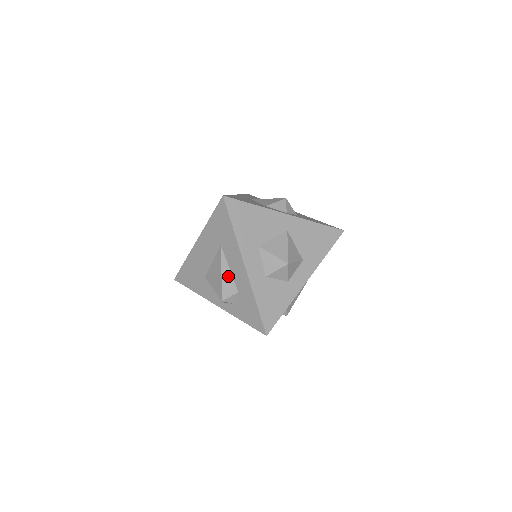
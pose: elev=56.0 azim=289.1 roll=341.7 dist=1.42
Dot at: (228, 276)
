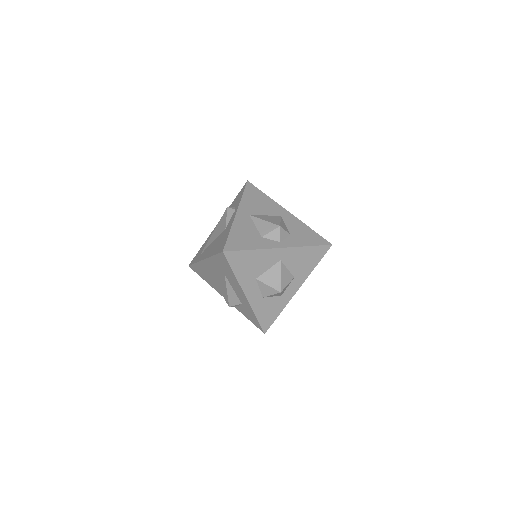
Dot at: (232, 293)
